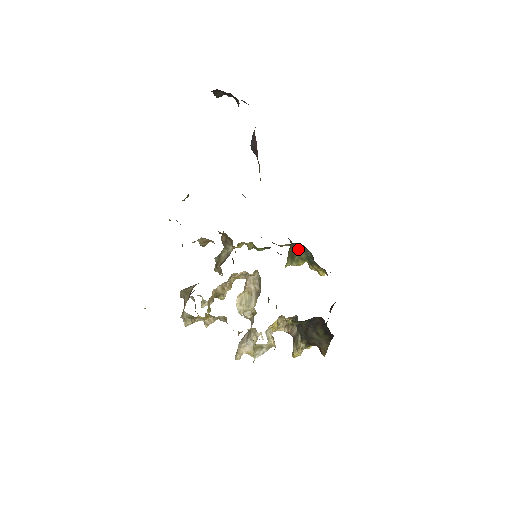
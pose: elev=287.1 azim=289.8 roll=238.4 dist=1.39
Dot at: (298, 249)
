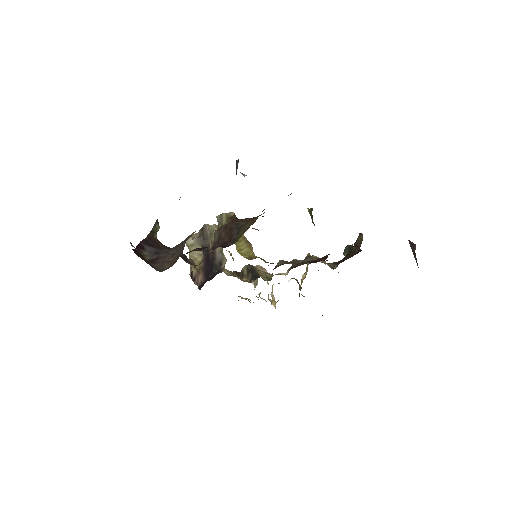
Dot at: occluded
